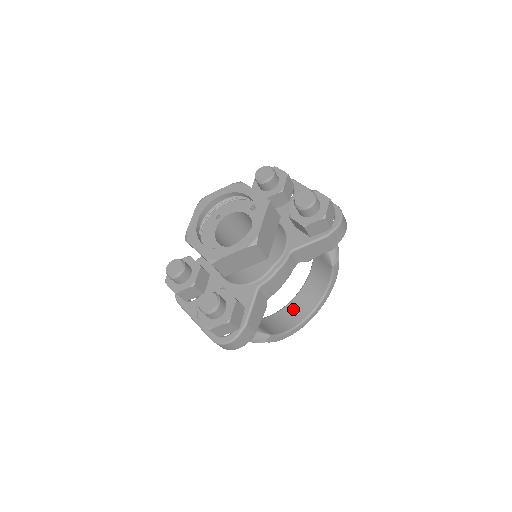
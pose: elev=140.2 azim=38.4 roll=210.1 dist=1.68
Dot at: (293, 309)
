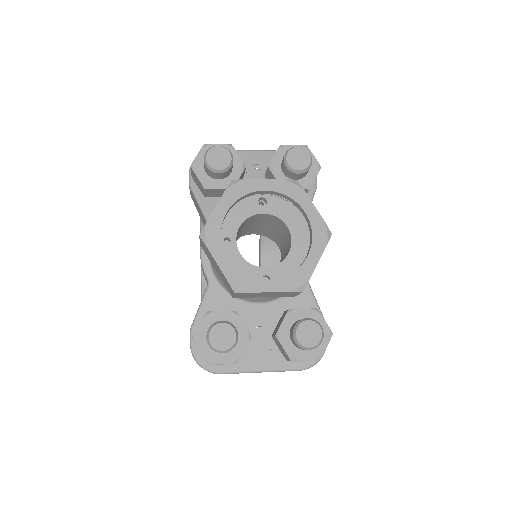
Dot at: occluded
